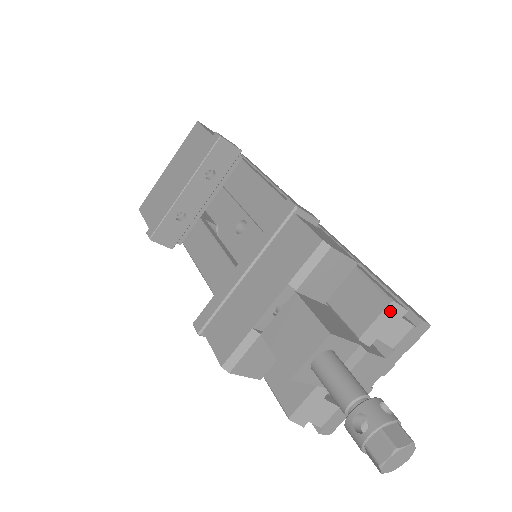
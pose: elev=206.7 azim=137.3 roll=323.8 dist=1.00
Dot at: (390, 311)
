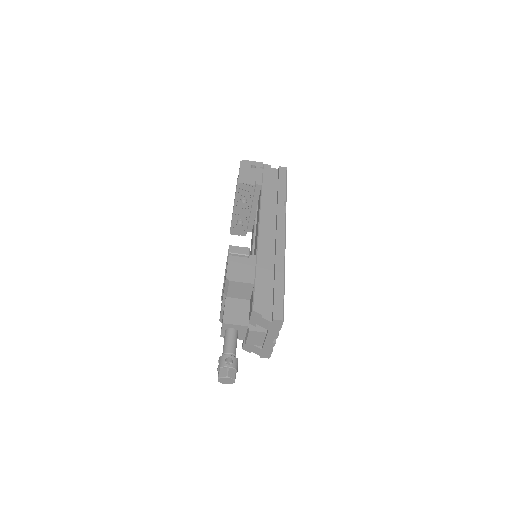
Dot at: (254, 314)
